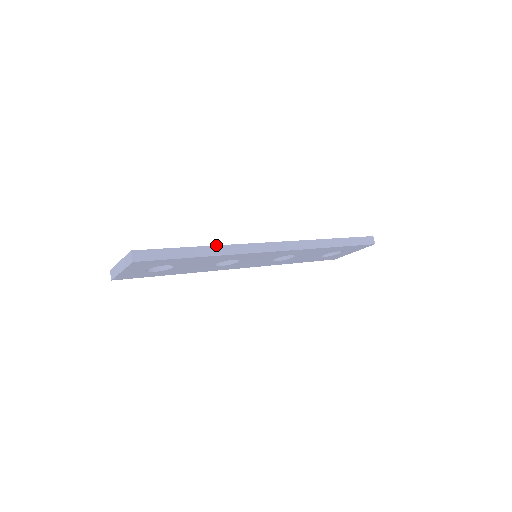
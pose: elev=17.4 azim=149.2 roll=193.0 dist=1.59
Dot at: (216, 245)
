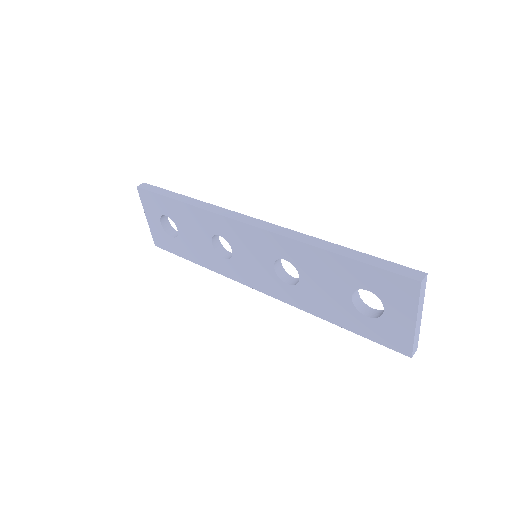
Dot at: occluded
